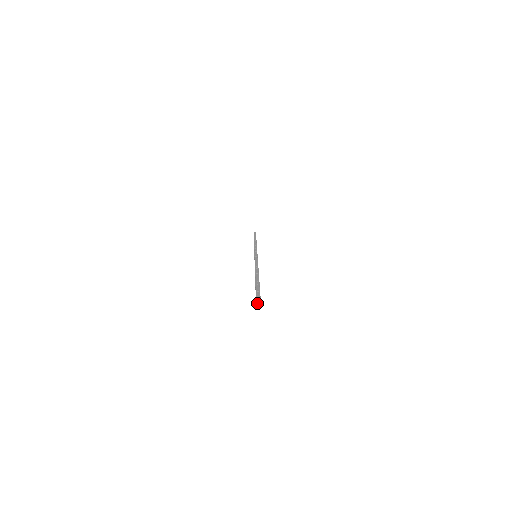
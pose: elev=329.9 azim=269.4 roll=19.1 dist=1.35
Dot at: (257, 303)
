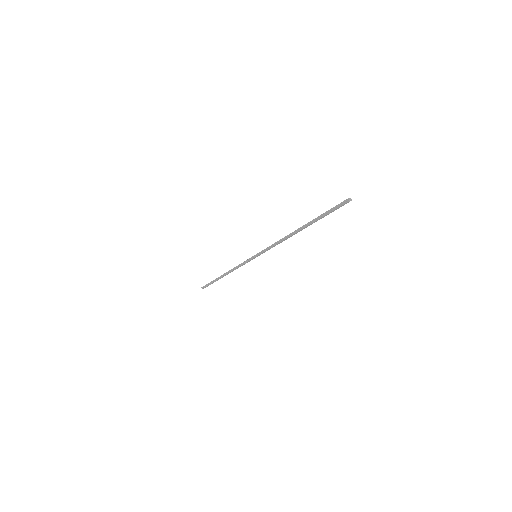
Dot at: (349, 198)
